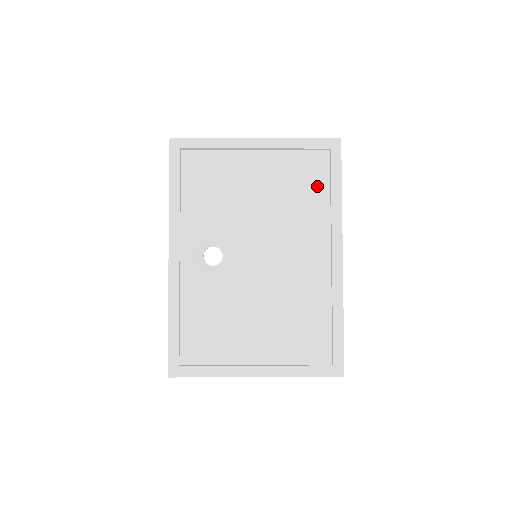
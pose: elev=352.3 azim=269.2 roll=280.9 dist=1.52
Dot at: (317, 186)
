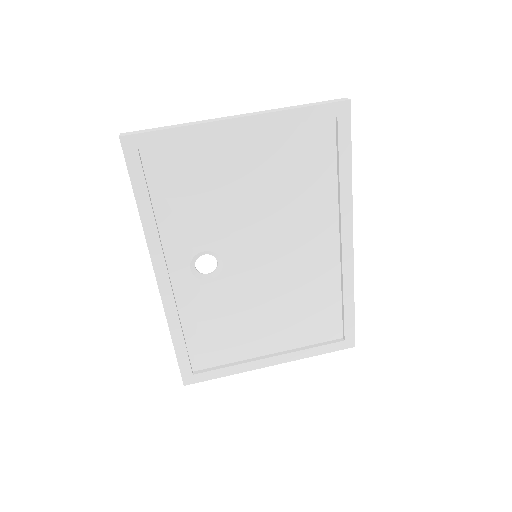
Dot at: (321, 165)
